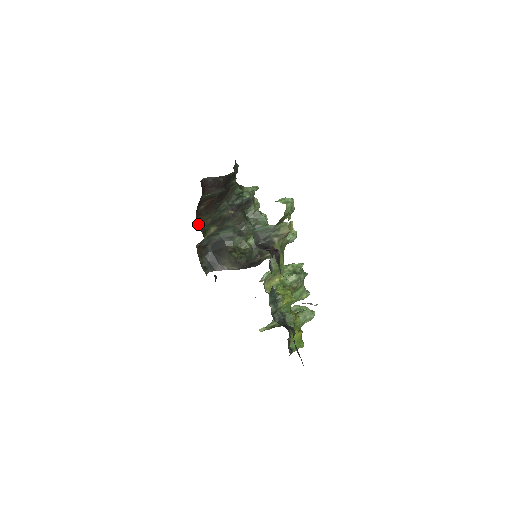
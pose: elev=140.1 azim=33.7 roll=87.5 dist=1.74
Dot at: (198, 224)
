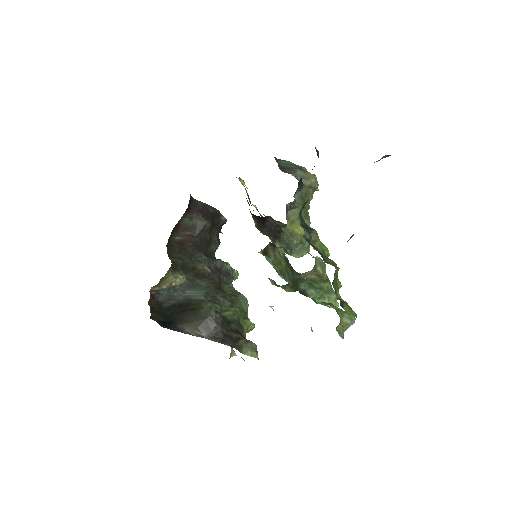
Dot at: (167, 252)
